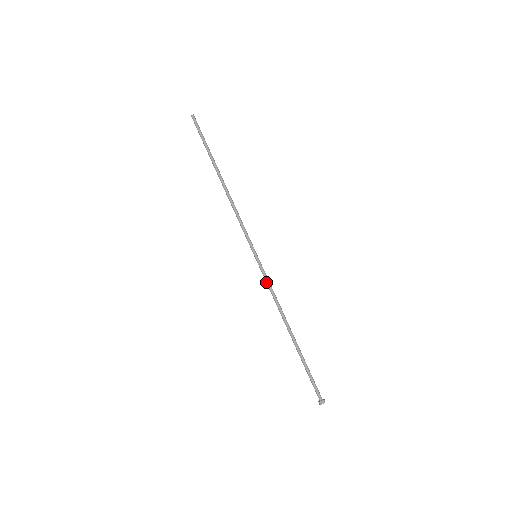
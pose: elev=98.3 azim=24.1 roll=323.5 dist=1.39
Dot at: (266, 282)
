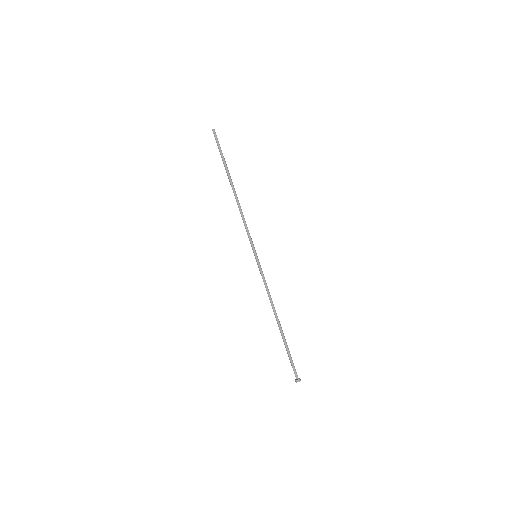
Dot at: (263, 278)
